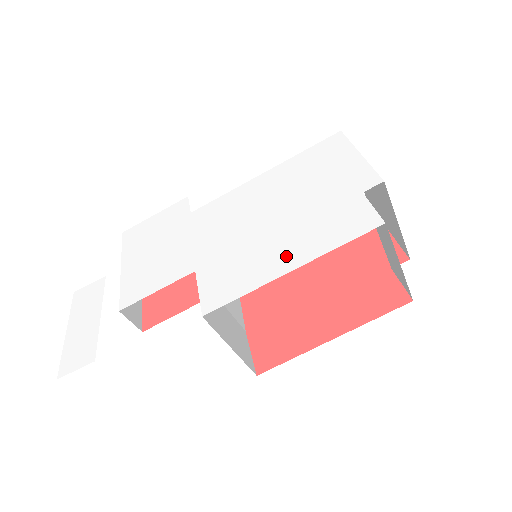
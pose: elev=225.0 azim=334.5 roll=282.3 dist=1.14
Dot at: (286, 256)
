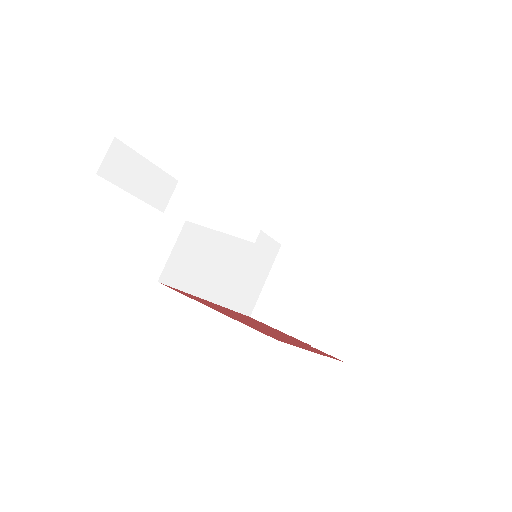
Dot at: occluded
